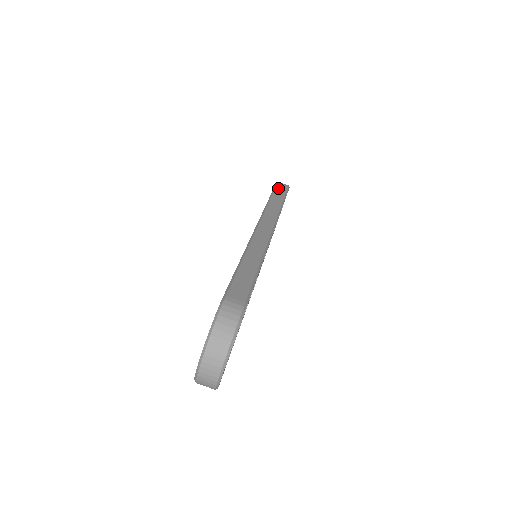
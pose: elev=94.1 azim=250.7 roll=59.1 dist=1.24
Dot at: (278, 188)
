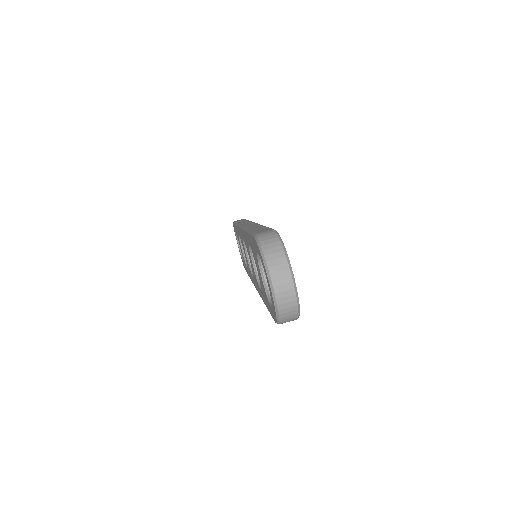
Dot at: occluded
